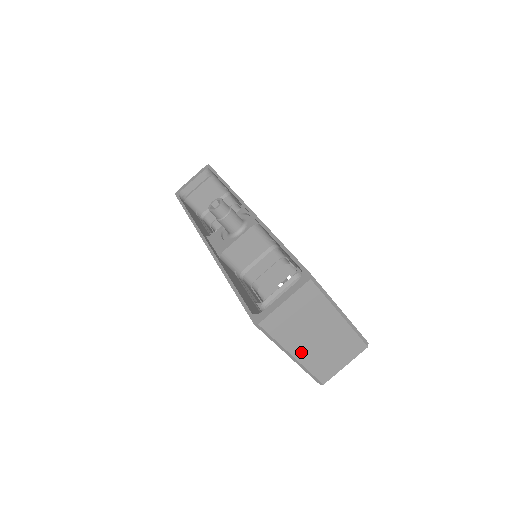
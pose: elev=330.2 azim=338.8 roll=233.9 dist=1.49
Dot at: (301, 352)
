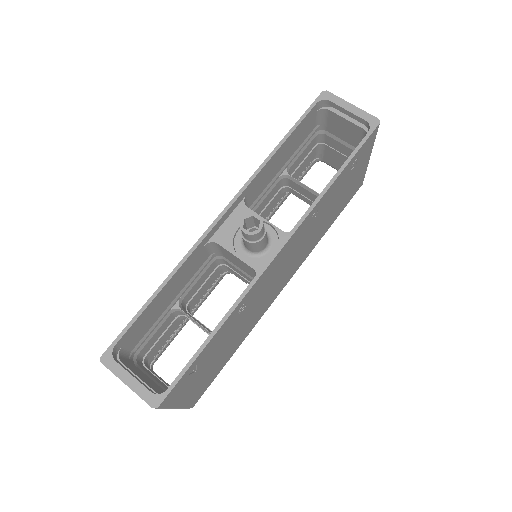
Dot at: occluded
